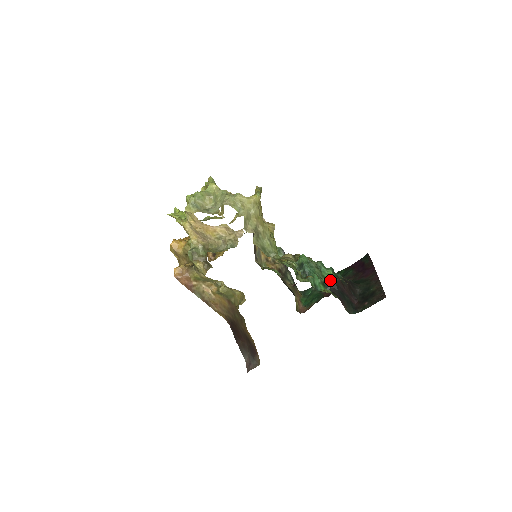
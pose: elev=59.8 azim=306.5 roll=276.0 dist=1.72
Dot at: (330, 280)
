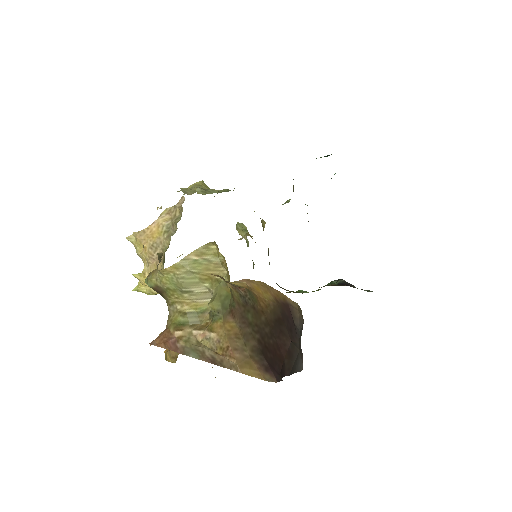
Dot at: occluded
